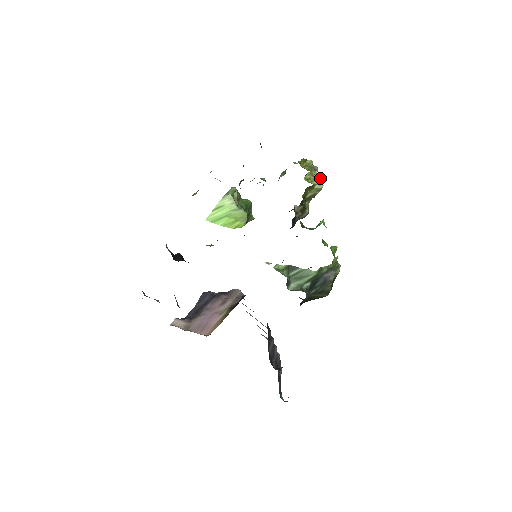
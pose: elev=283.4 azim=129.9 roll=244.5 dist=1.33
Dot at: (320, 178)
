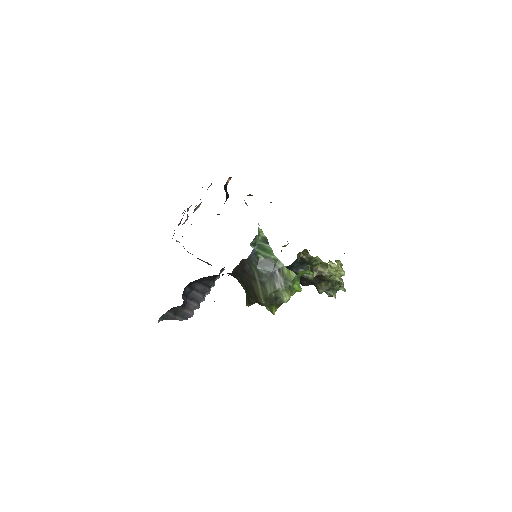
Dot at: (339, 277)
